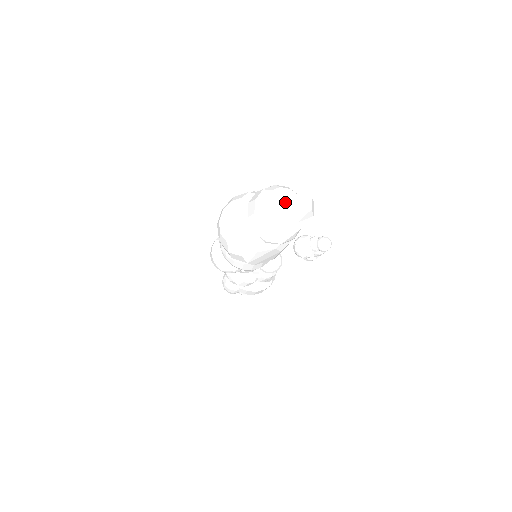
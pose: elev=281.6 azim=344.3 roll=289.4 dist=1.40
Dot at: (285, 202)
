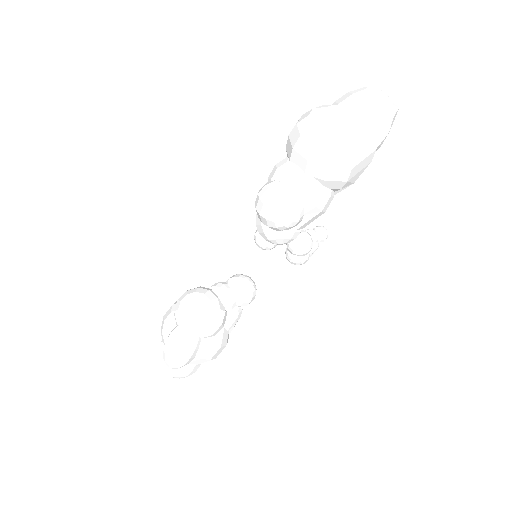
Dot at: occluded
